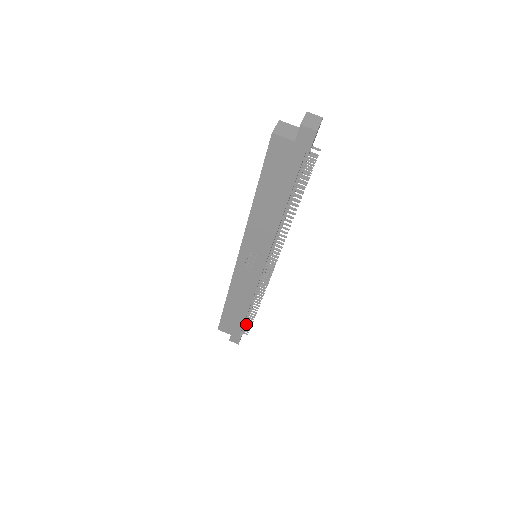
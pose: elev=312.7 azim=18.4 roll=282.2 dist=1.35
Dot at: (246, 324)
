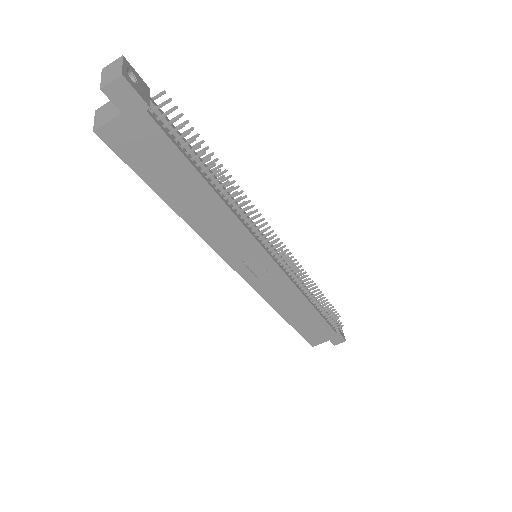
Dot at: (329, 319)
